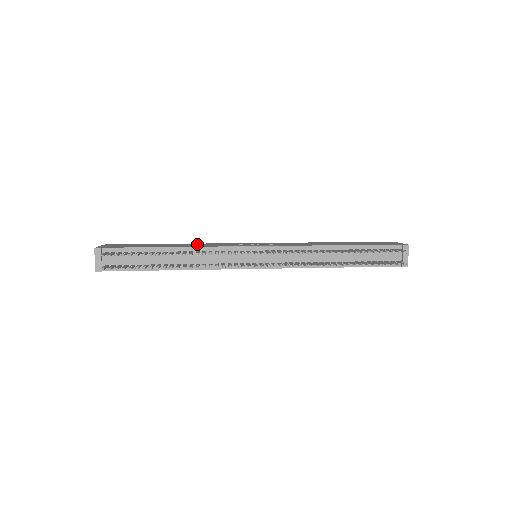
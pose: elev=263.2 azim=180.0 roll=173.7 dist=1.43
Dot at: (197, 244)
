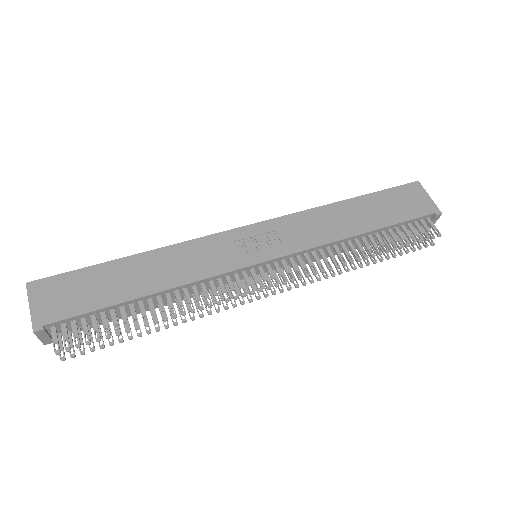
Dot at: (173, 257)
